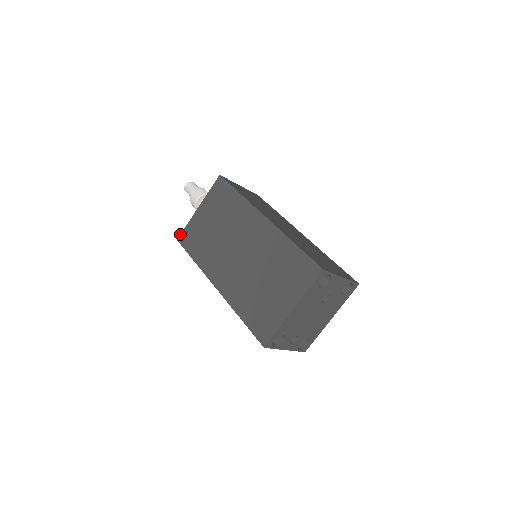
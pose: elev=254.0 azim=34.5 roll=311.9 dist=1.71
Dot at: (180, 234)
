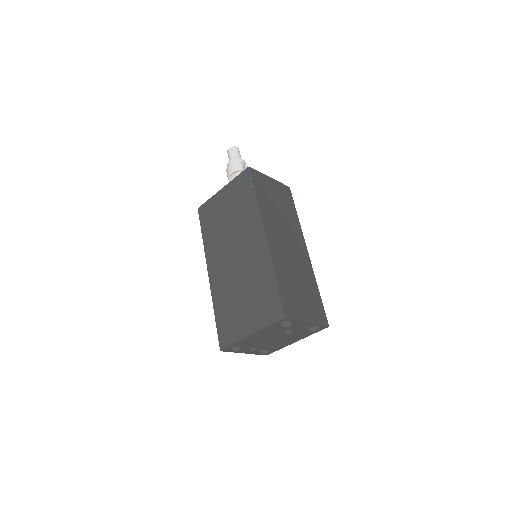
Dot at: (201, 205)
